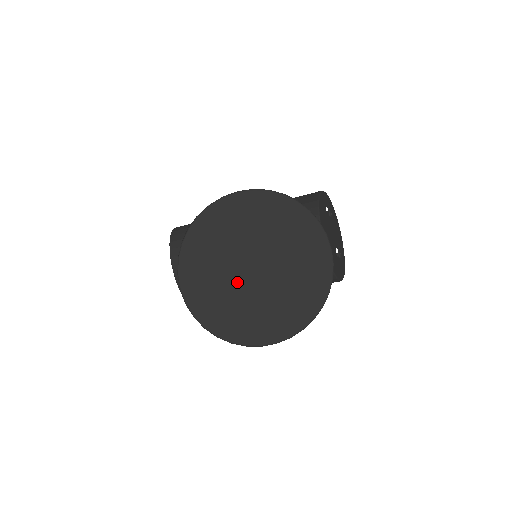
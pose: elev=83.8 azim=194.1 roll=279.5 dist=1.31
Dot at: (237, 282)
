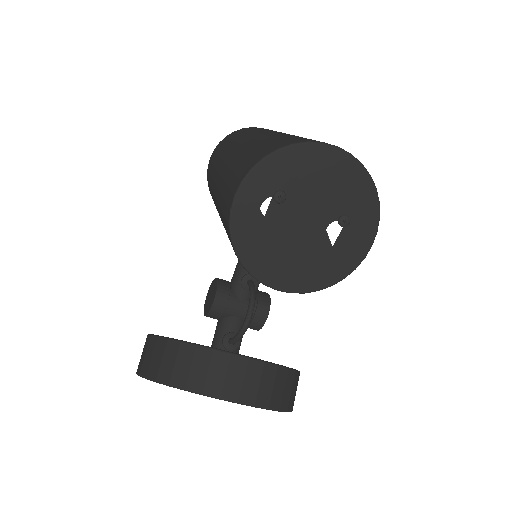
Dot at: occluded
